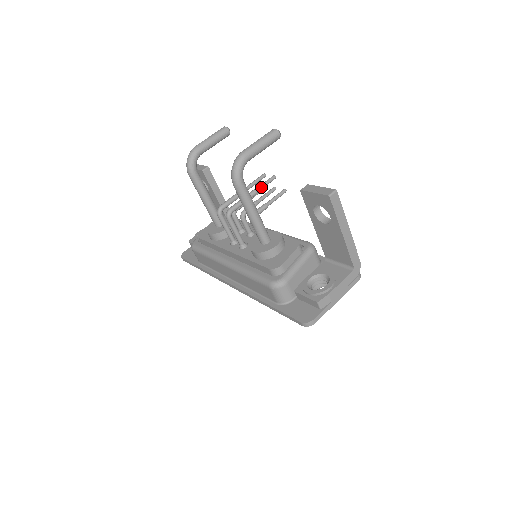
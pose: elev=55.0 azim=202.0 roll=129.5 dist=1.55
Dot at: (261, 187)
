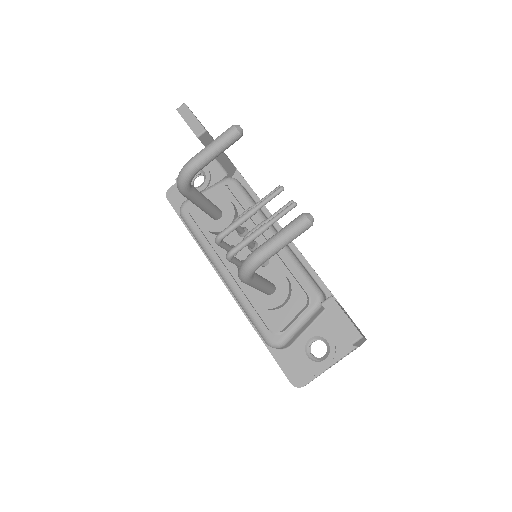
Dot at: (275, 221)
